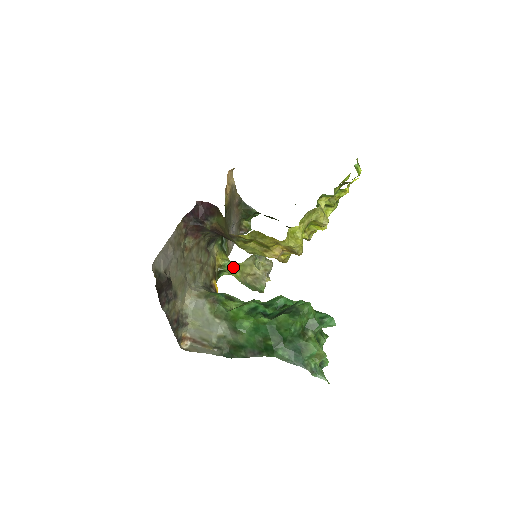
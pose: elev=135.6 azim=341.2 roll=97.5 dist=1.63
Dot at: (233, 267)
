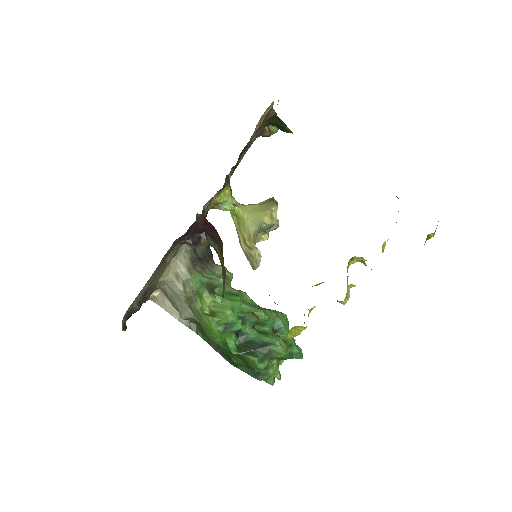
Dot at: (232, 209)
